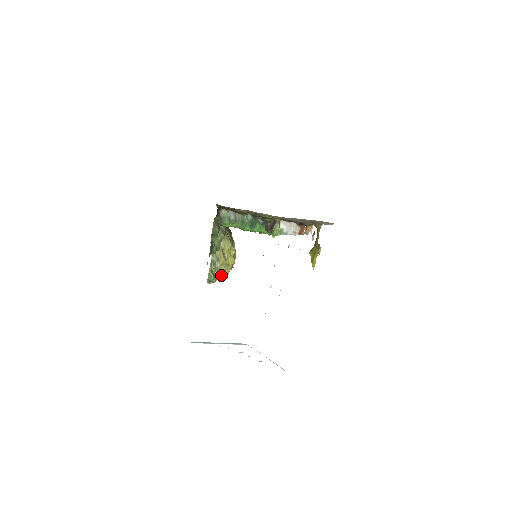
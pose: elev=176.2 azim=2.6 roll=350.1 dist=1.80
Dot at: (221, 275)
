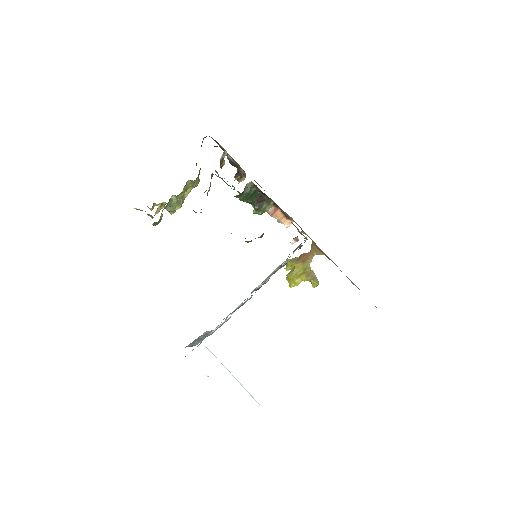
Dot at: (154, 204)
